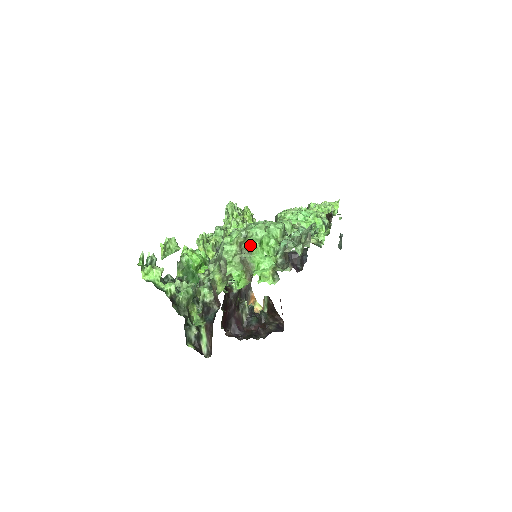
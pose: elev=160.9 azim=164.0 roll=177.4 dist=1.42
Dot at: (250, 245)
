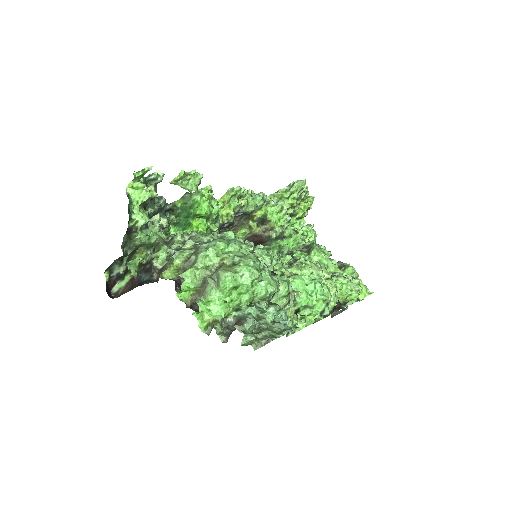
Dot at: (224, 279)
